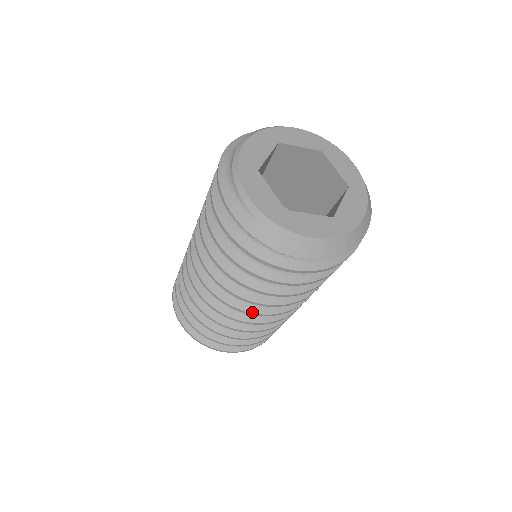
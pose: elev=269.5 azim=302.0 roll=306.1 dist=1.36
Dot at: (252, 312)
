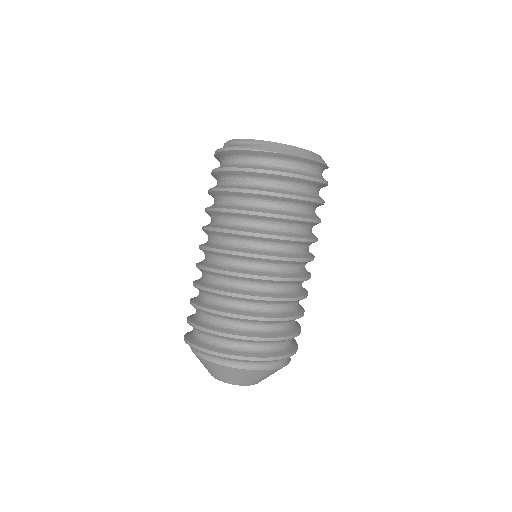
Dot at: (280, 256)
